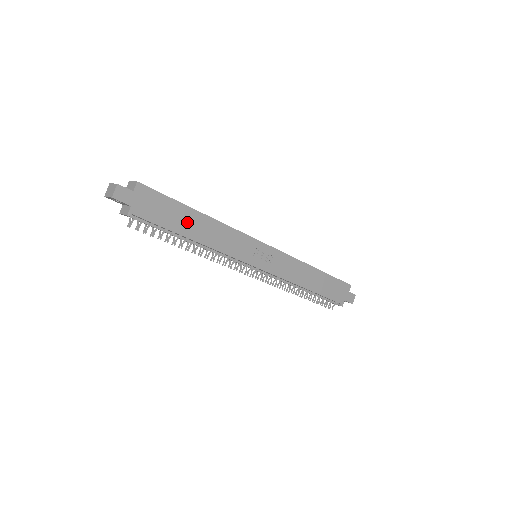
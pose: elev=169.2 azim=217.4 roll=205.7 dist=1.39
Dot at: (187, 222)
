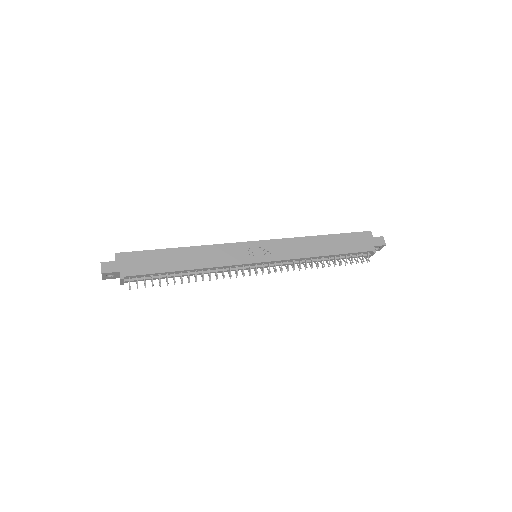
Dot at: (172, 260)
